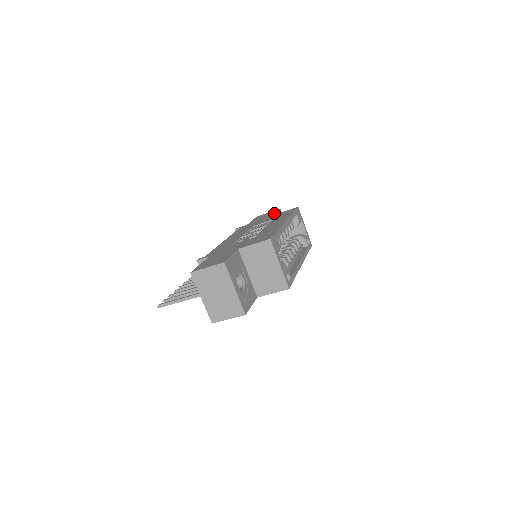
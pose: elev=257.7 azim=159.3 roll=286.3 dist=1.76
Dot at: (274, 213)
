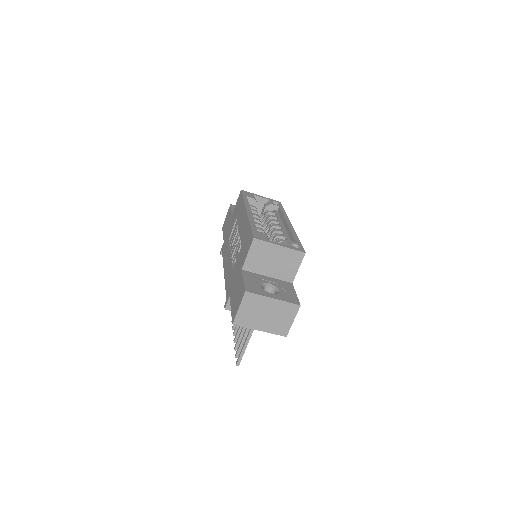
Dot at: (231, 213)
